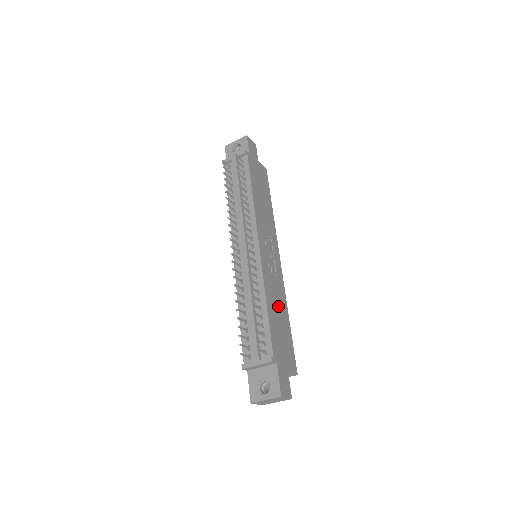
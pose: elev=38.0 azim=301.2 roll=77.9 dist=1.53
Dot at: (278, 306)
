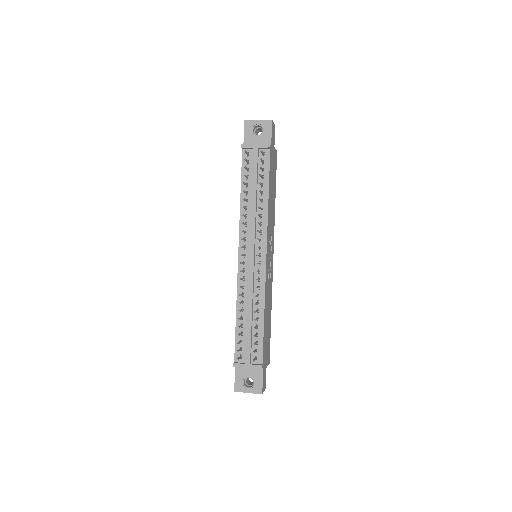
Dot at: (268, 310)
